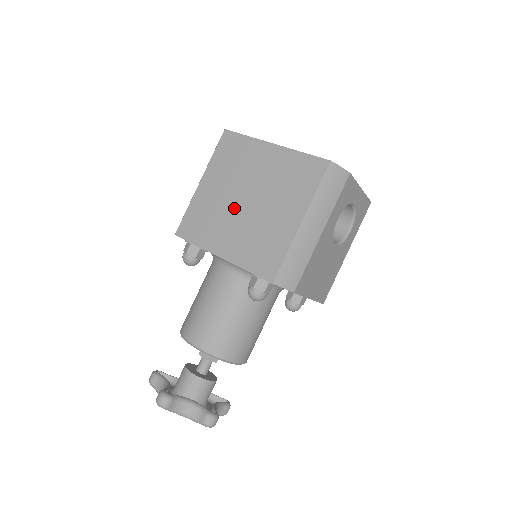
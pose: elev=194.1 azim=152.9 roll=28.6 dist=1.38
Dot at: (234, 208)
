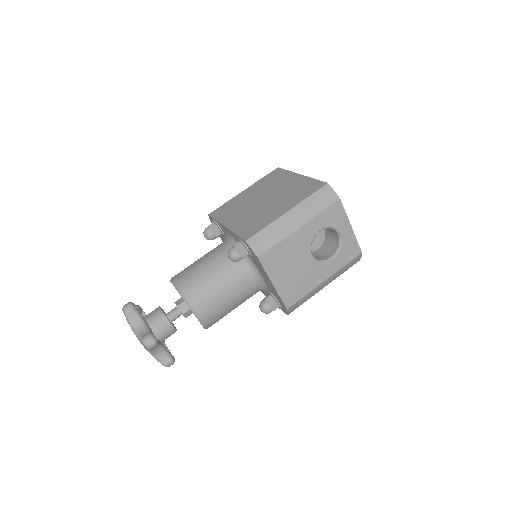
Dot at: (253, 203)
